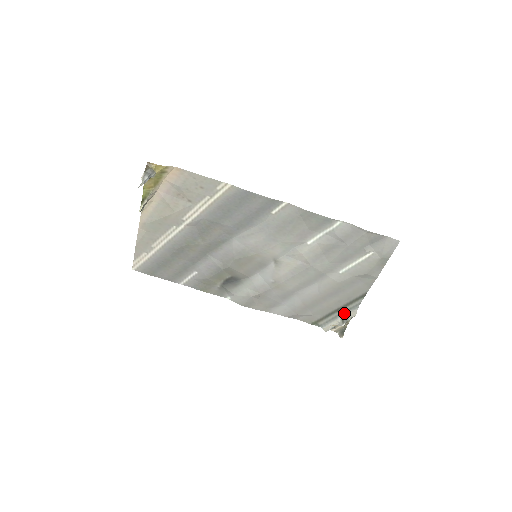
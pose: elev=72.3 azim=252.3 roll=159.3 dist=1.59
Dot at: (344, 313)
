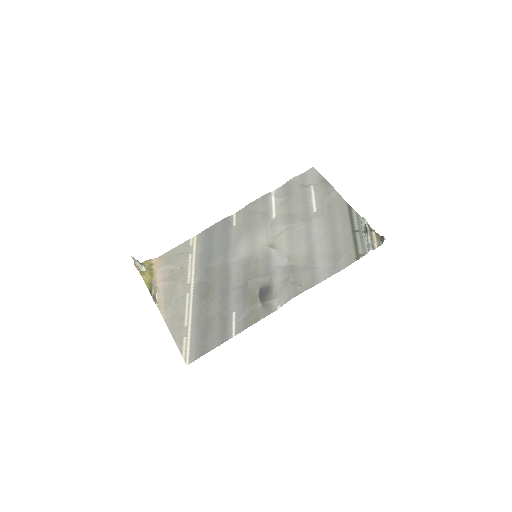
Dot at: (360, 229)
